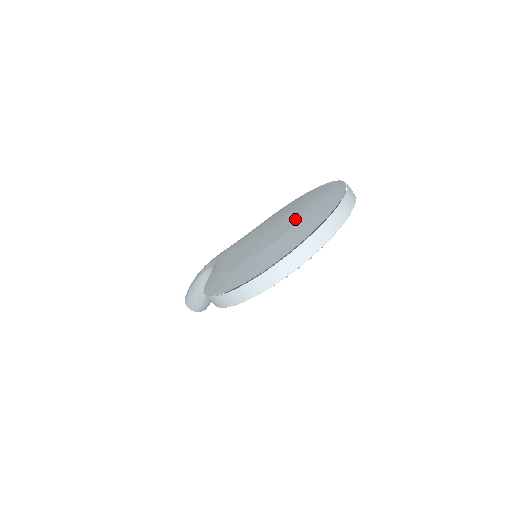
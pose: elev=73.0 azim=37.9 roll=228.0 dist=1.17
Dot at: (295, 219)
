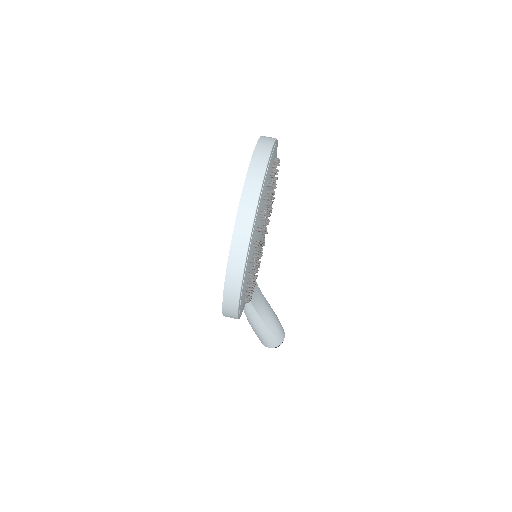
Dot at: occluded
